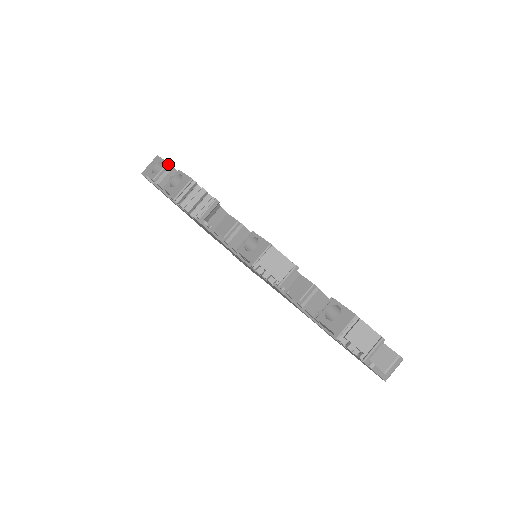
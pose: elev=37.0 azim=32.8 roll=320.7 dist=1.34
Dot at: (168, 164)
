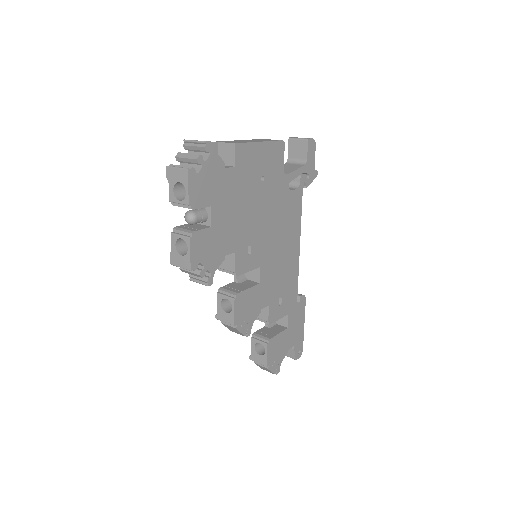
Dot at: (189, 205)
